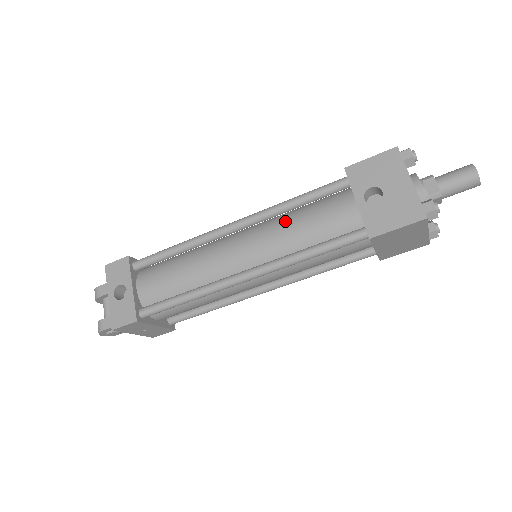
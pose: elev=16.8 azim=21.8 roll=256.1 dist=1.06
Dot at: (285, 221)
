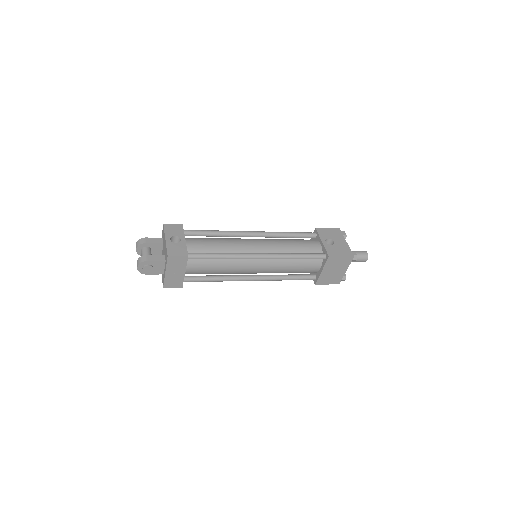
Dot at: (283, 240)
